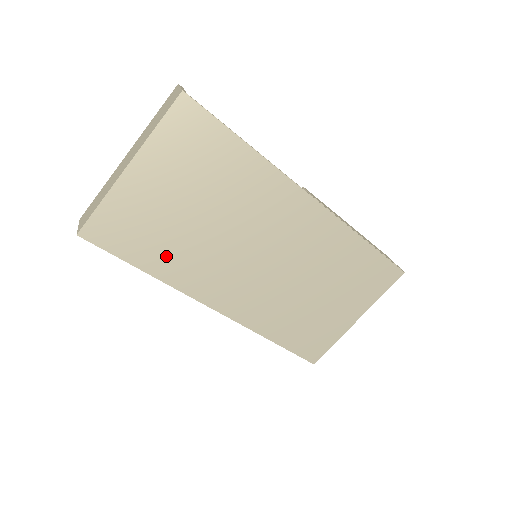
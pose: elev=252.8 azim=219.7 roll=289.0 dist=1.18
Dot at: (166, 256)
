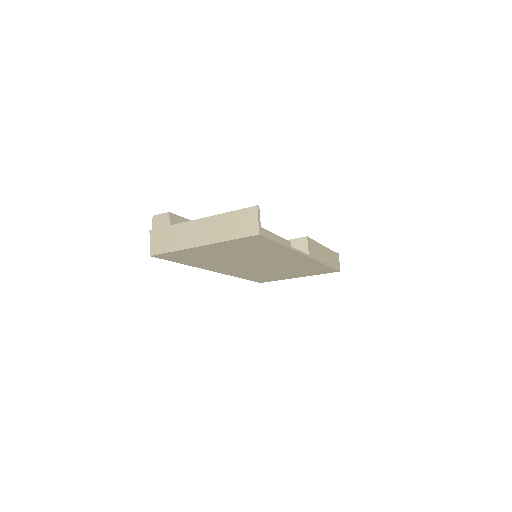
Dot at: (201, 262)
